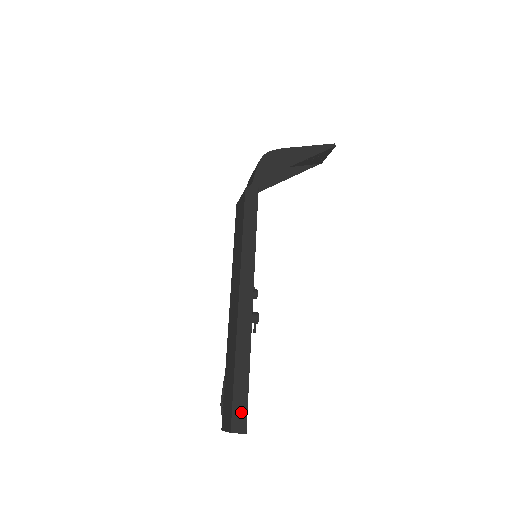
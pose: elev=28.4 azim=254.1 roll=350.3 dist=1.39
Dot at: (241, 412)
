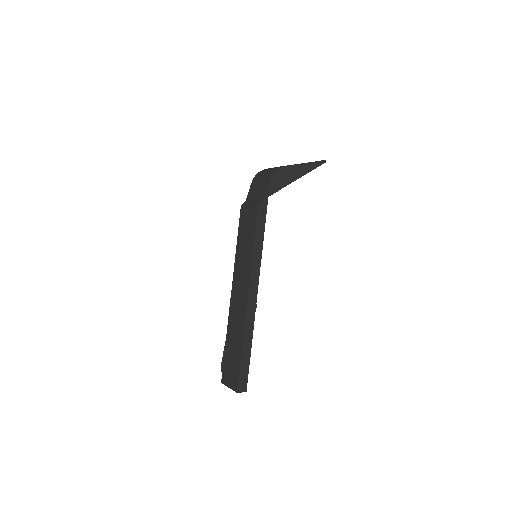
Dot at: (244, 379)
